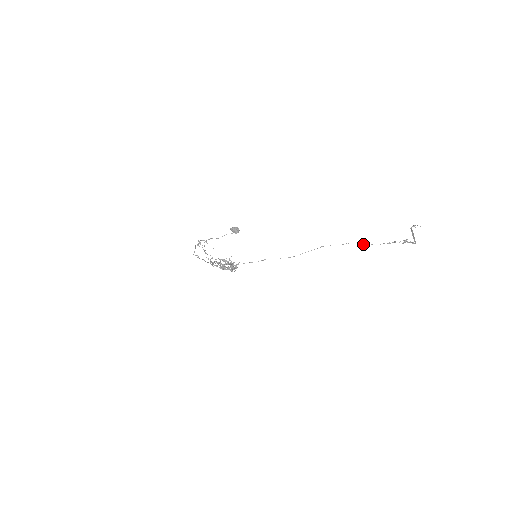
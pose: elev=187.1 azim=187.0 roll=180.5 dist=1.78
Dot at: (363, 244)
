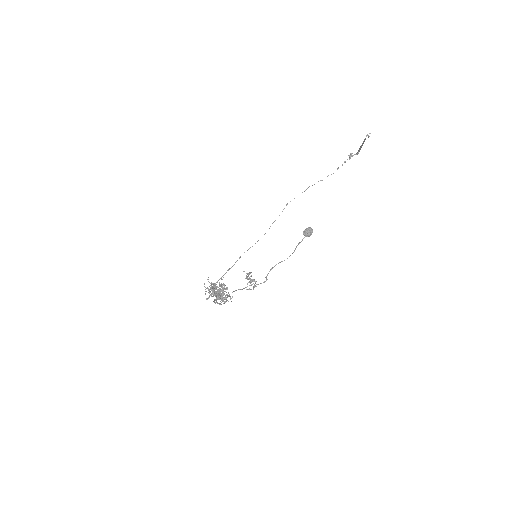
Dot at: occluded
